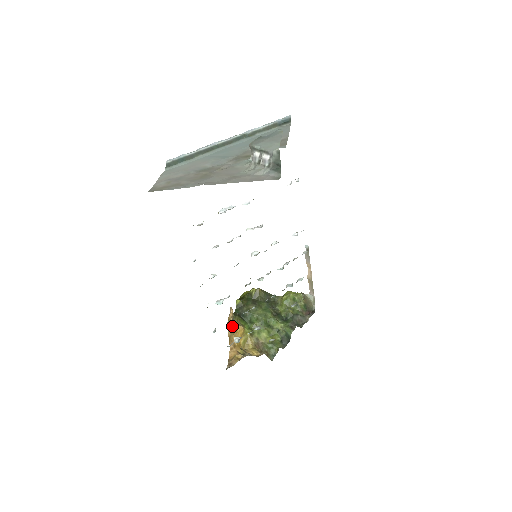
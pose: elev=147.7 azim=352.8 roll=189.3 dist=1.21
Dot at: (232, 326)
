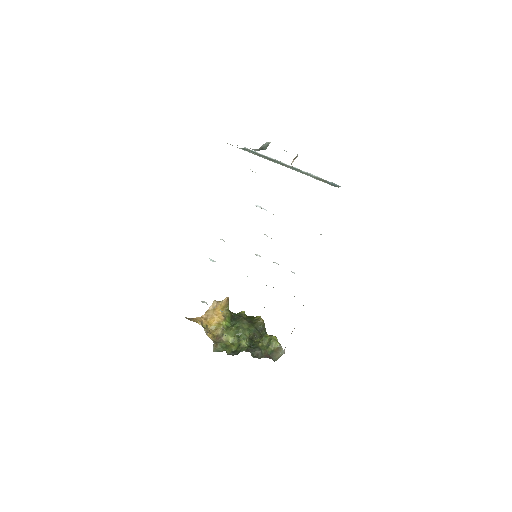
Dot at: (217, 306)
